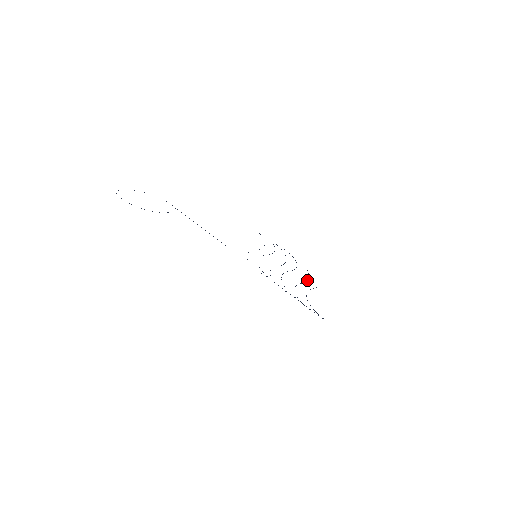
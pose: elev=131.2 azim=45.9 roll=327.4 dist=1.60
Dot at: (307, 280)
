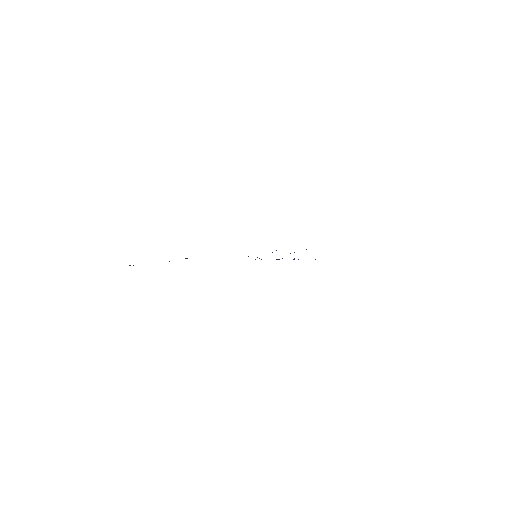
Dot at: occluded
